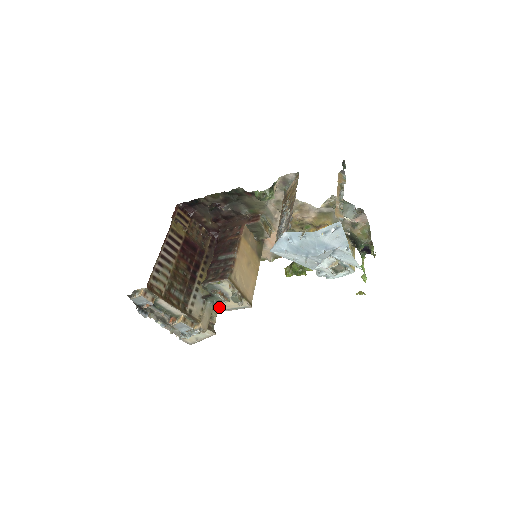
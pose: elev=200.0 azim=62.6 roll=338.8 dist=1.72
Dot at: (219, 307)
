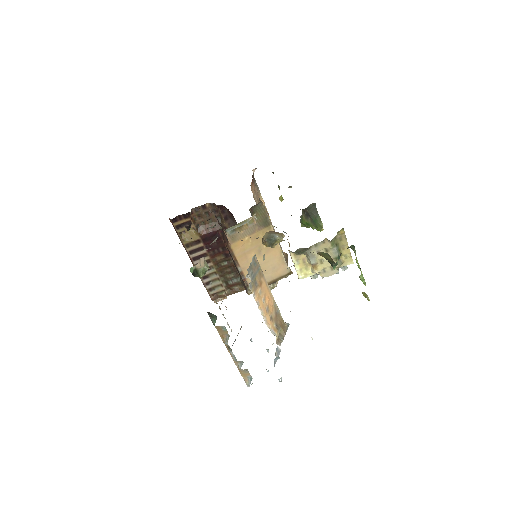
Dot at: occluded
